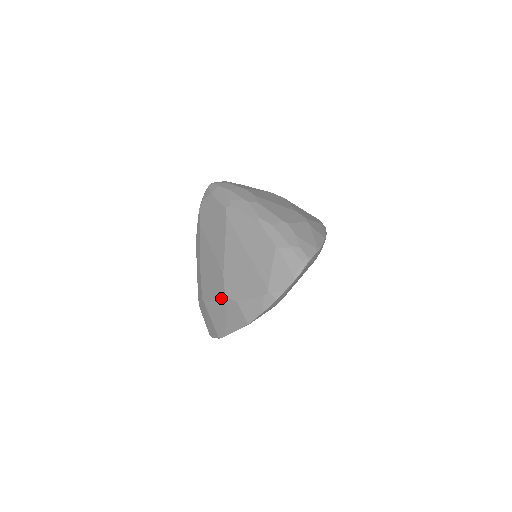
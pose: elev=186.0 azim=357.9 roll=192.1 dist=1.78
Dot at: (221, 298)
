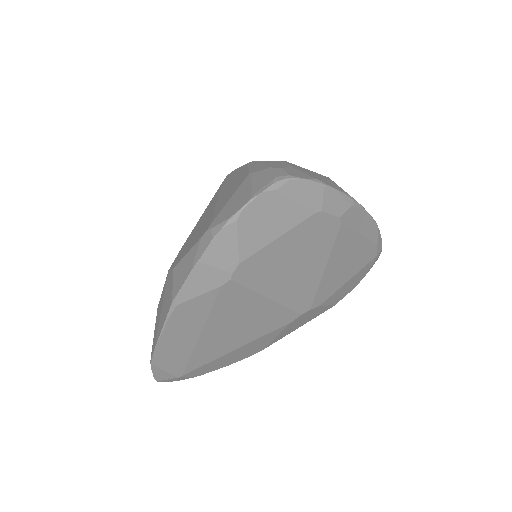
Dot at: (166, 279)
